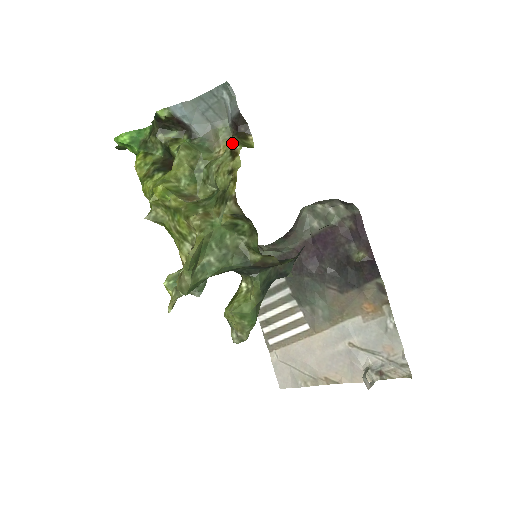
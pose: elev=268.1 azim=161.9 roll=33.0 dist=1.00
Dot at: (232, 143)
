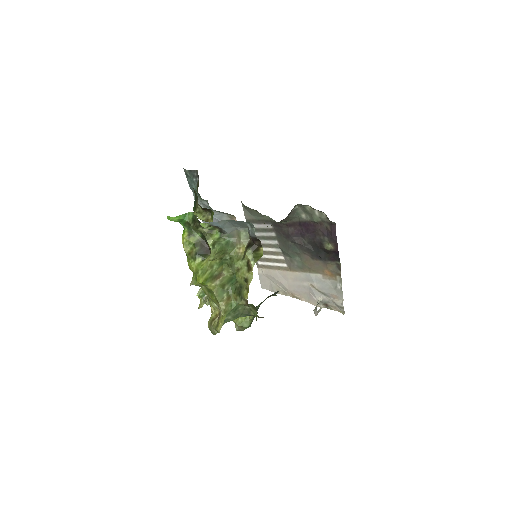
Dot at: (249, 257)
